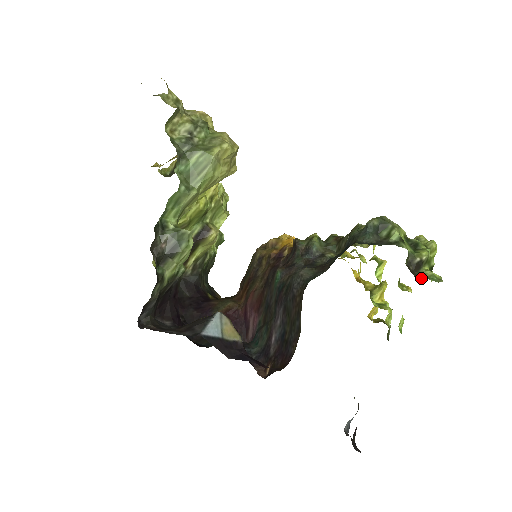
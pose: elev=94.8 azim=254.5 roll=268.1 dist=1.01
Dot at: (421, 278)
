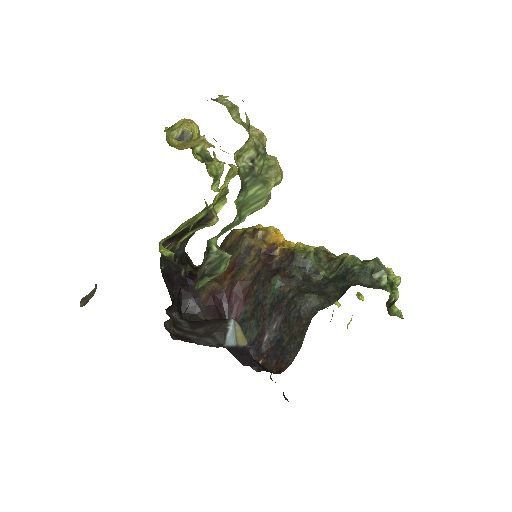
Dot at: (391, 314)
